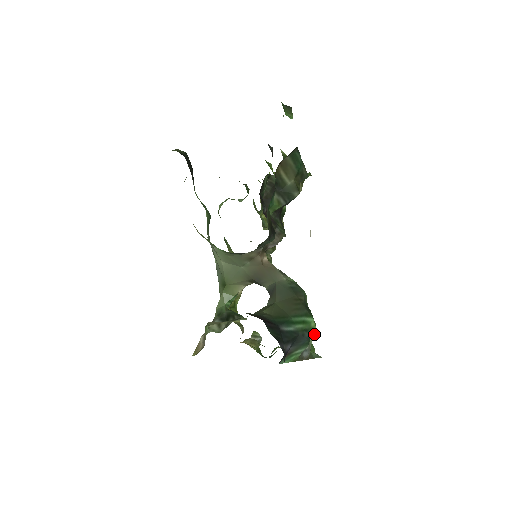
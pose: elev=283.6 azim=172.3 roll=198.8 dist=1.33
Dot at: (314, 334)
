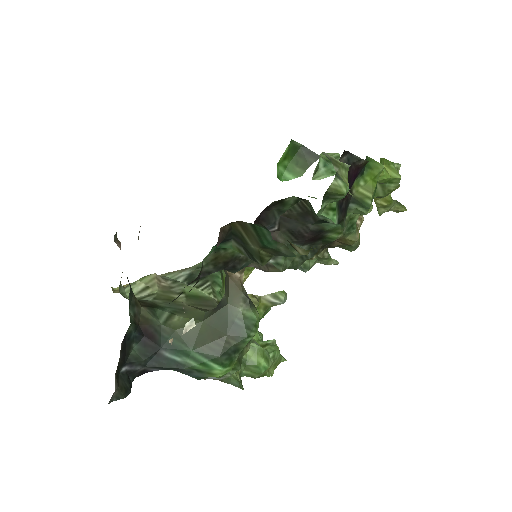
Dot at: (219, 377)
